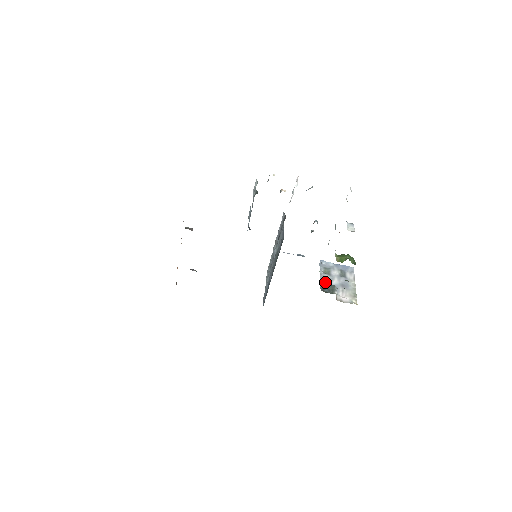
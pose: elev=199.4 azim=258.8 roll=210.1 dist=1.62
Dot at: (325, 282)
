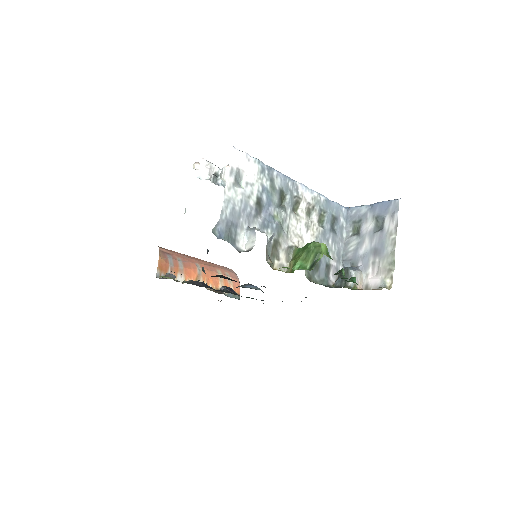
Dot at: (350, 254)
